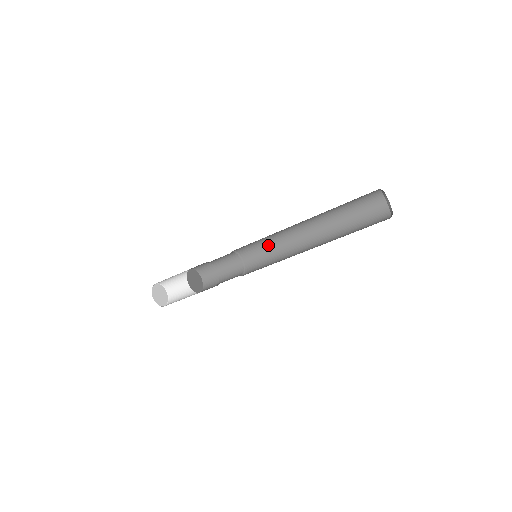
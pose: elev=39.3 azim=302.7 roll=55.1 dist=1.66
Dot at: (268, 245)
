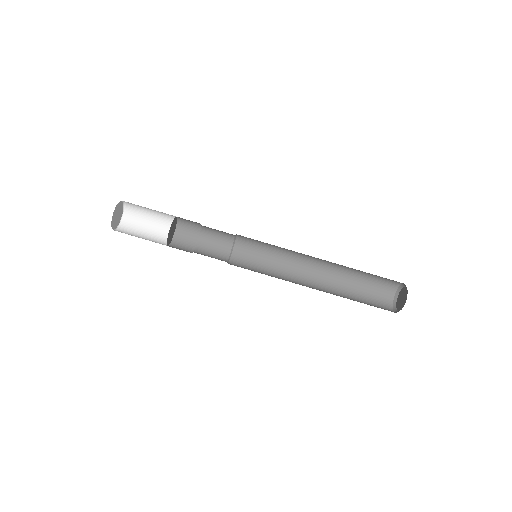
Dot at: (264, 273)
